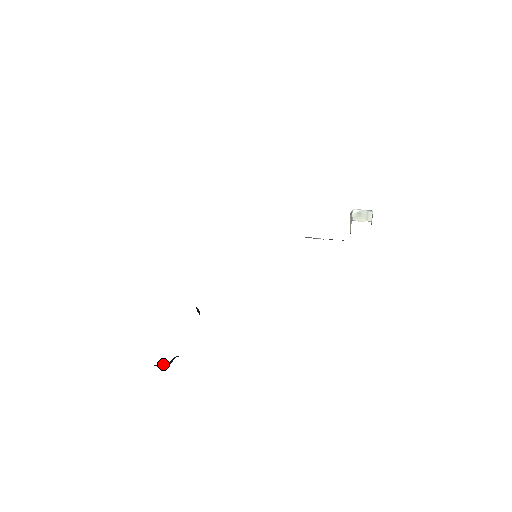
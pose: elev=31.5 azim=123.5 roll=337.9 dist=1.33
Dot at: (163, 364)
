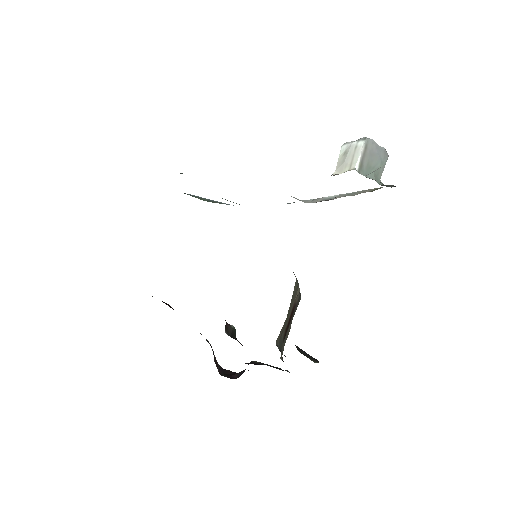
Dot at: (240, 372)
